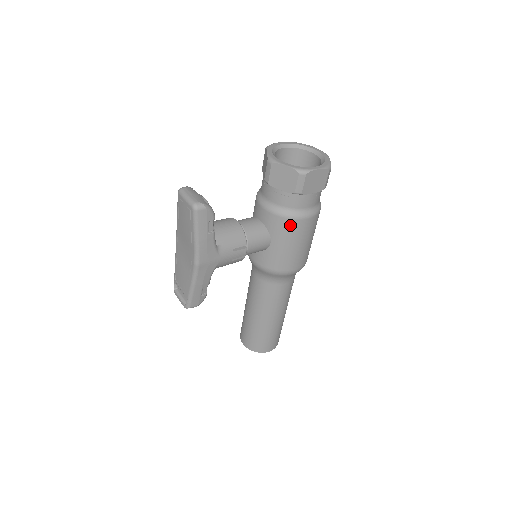
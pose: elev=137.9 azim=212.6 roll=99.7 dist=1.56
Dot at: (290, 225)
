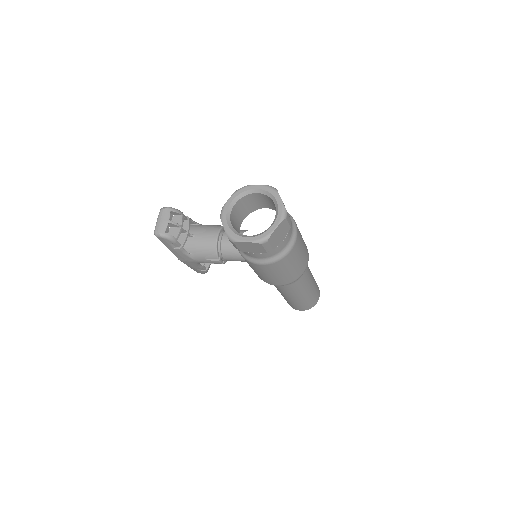
Dot at: (248, 262)
